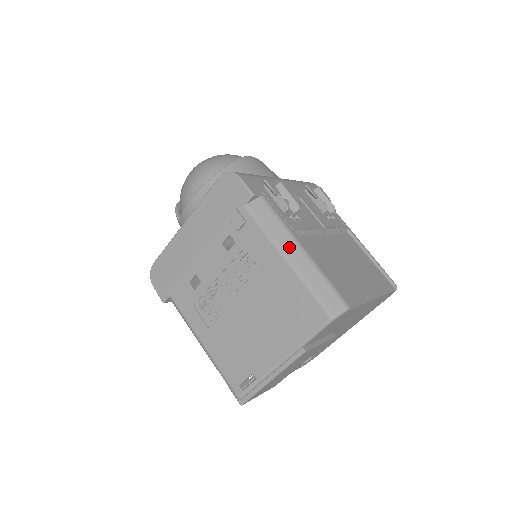
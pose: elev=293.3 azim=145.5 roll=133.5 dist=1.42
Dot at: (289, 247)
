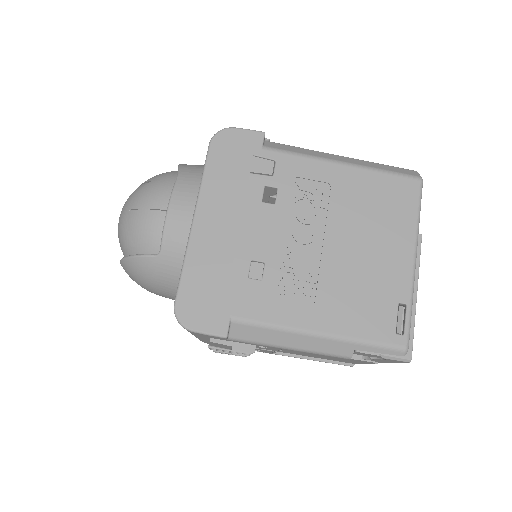
Dot at: (333, 157)
